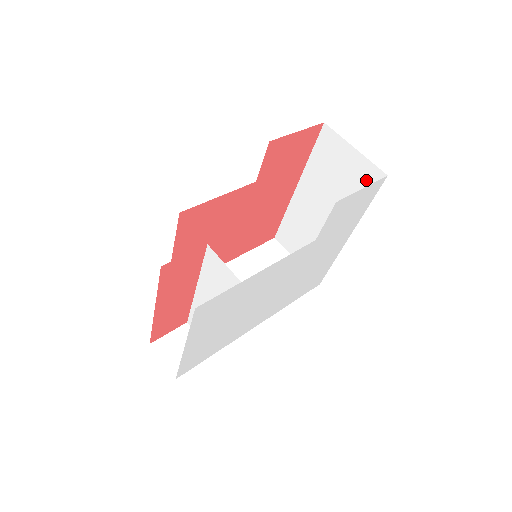
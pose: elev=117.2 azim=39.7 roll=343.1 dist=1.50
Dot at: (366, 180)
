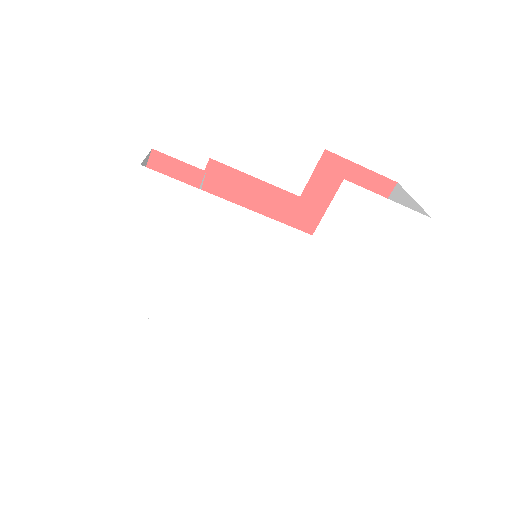
Dot at: occluded
